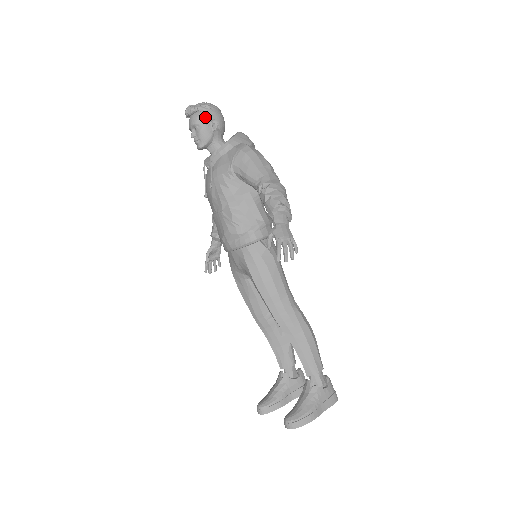
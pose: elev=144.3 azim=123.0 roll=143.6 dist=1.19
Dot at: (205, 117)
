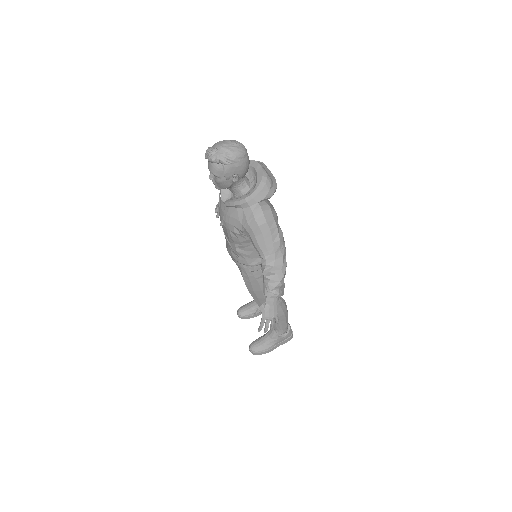
Dot at: (226, 173)
